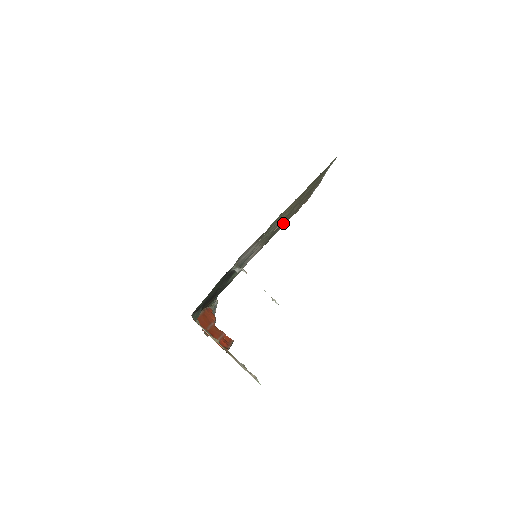
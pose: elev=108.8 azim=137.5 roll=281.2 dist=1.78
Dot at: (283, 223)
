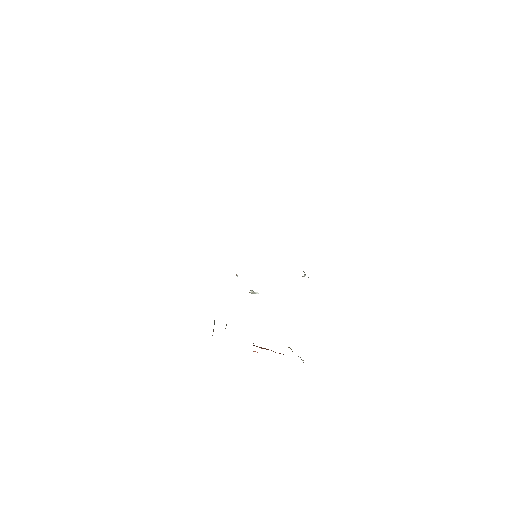
Dot at: occluded
